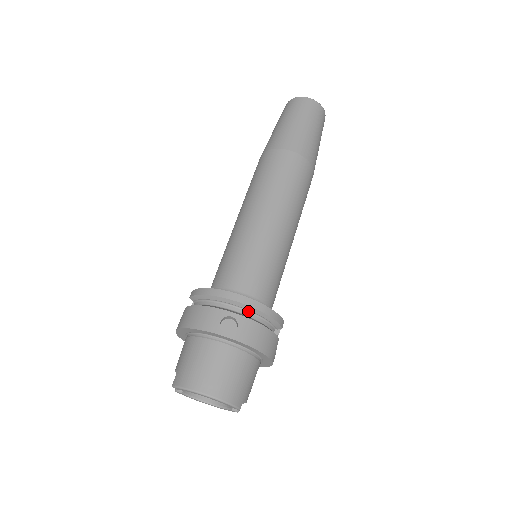
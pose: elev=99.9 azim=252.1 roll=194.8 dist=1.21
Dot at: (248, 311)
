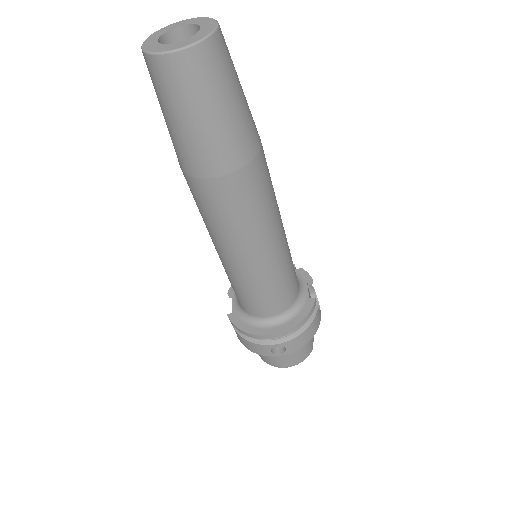
Dot at: occluded
